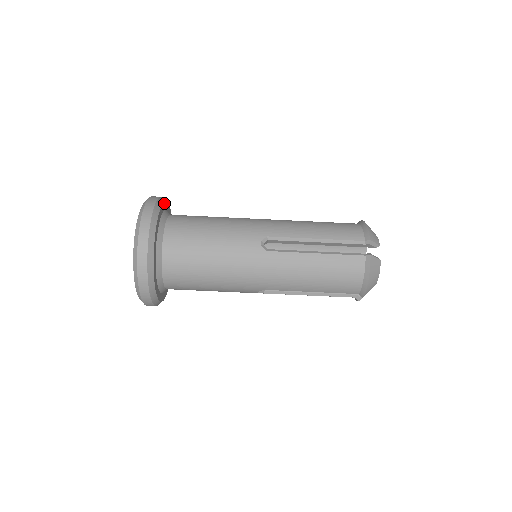
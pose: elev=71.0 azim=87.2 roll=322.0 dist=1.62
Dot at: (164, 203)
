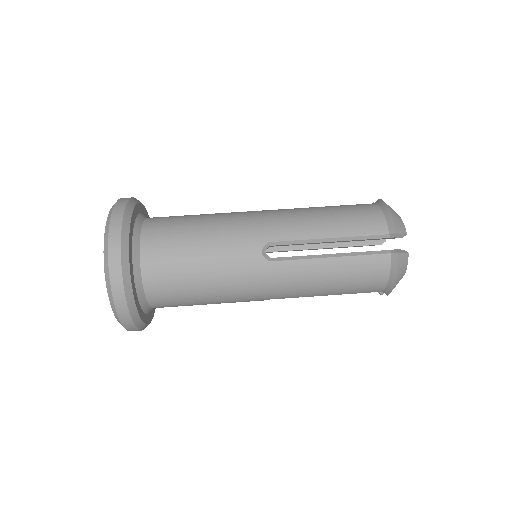
Dot at: occluded
